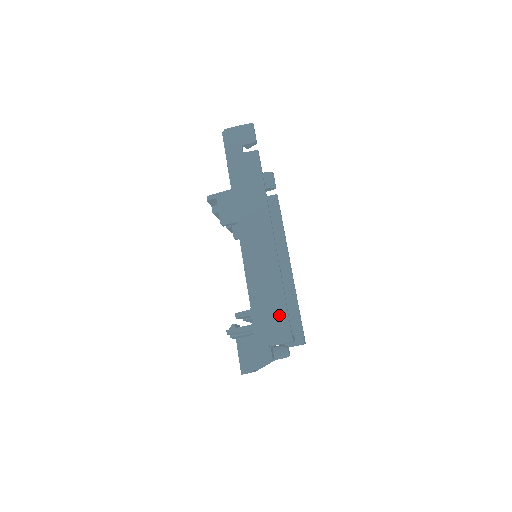
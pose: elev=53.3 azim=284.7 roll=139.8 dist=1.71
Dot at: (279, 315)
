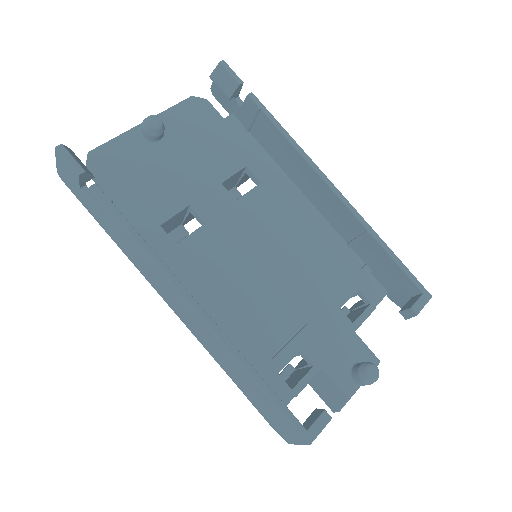
Dot at: (274, 411)
